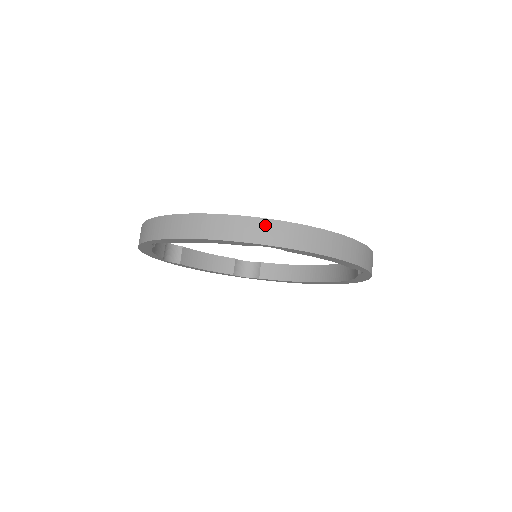
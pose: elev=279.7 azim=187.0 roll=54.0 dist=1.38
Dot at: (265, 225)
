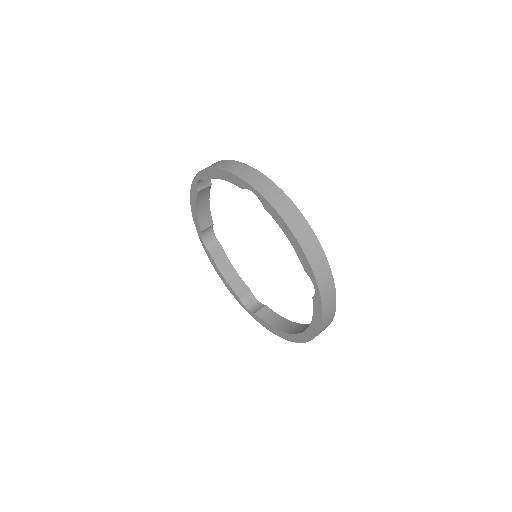
Dot at: (262, 178)
